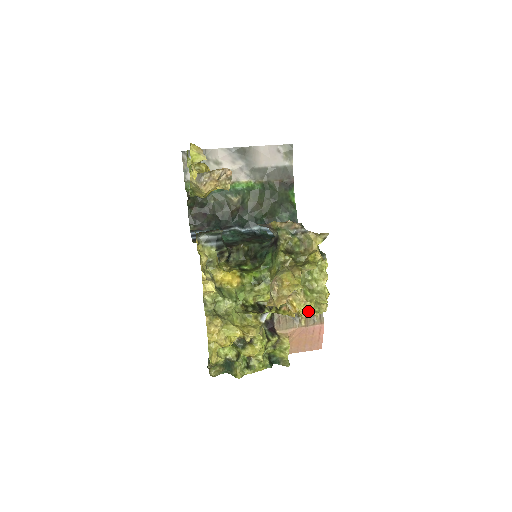
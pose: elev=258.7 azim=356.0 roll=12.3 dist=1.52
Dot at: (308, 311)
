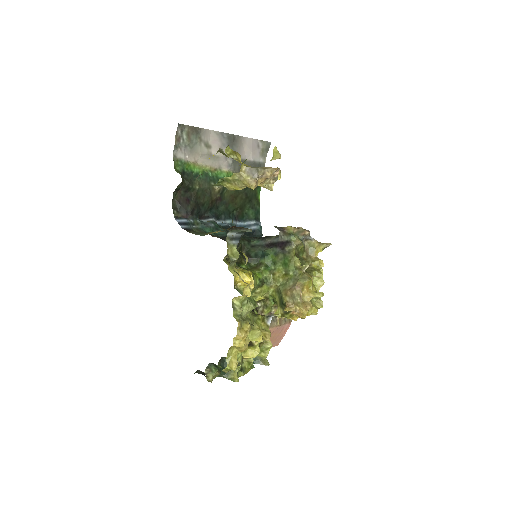
Dot at: occluded
